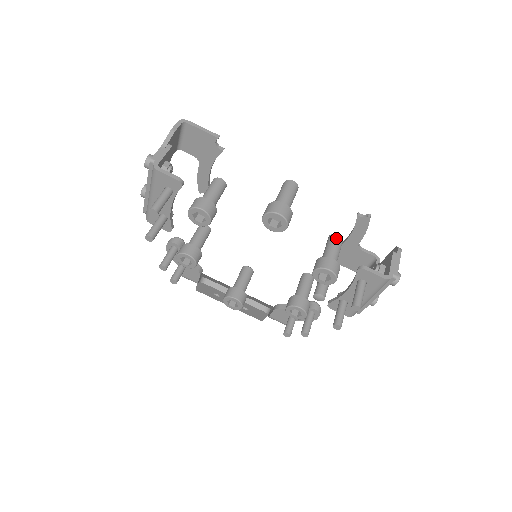
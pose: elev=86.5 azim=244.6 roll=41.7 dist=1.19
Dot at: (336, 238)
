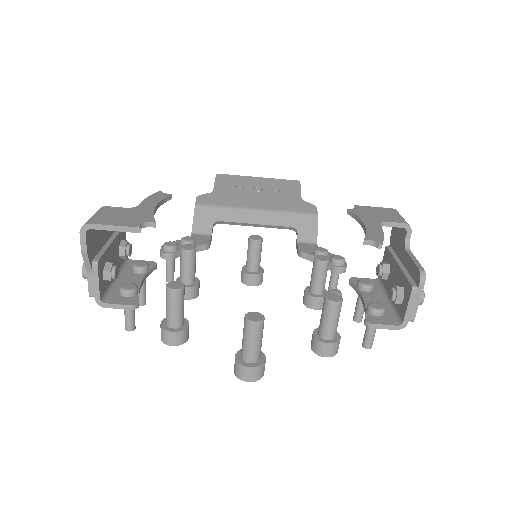
Dot at: (332, 309)
